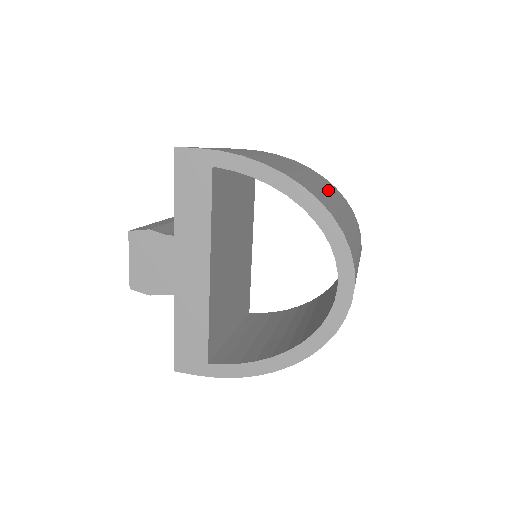
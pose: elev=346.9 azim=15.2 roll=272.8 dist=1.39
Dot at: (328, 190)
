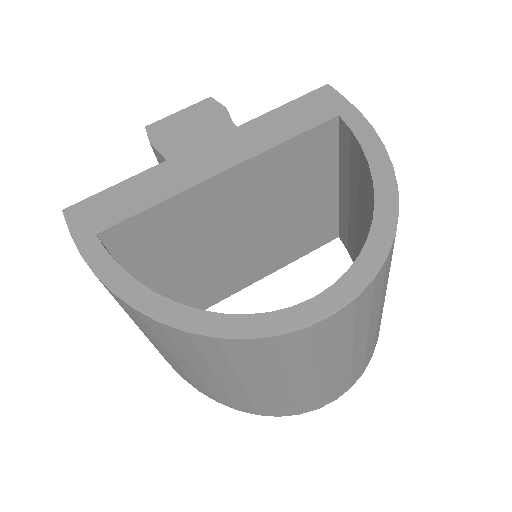
Dot at: occluded
